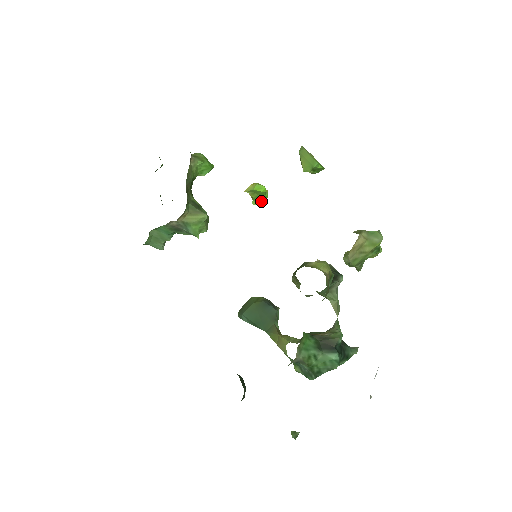
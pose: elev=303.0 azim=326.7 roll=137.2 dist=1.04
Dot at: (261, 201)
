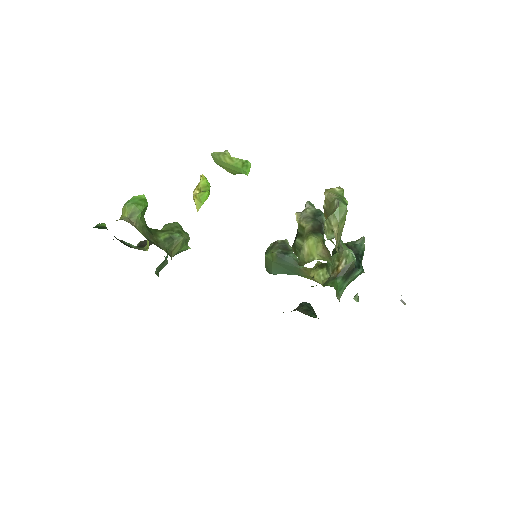
Dot at: occluded
